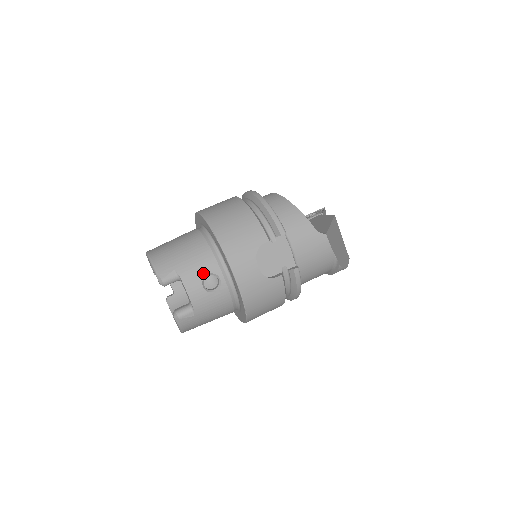
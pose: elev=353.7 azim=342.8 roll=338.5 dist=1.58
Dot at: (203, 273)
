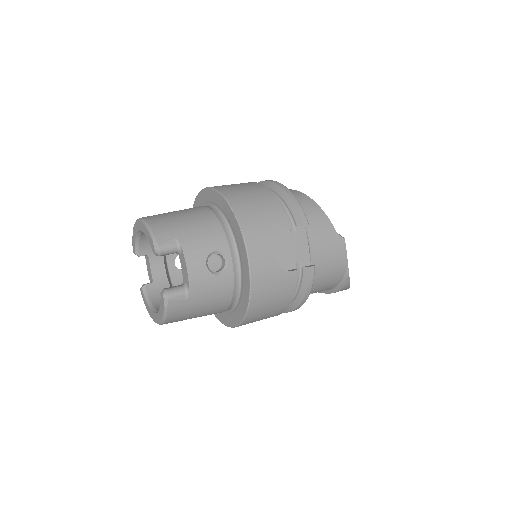
Dot at: (209, 249)
